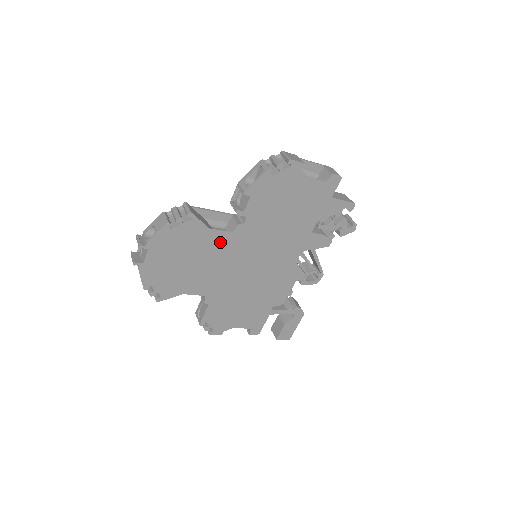
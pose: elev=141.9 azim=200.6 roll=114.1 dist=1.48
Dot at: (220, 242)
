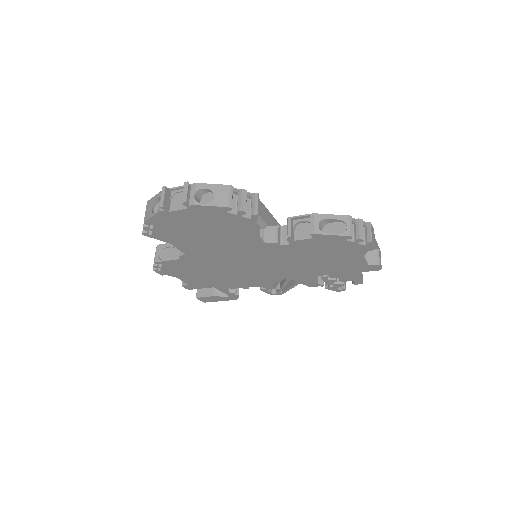
Dot at: (248, 241)
